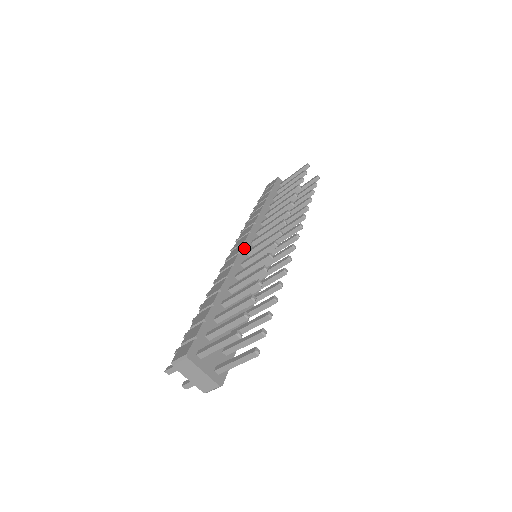
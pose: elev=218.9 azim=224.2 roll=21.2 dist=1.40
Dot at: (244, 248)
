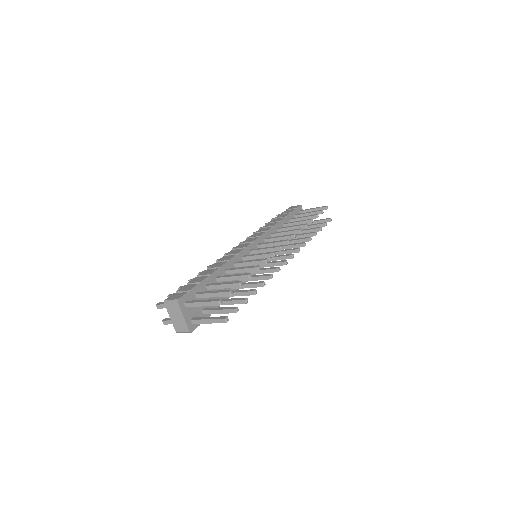
Dot at: (250, 246)
